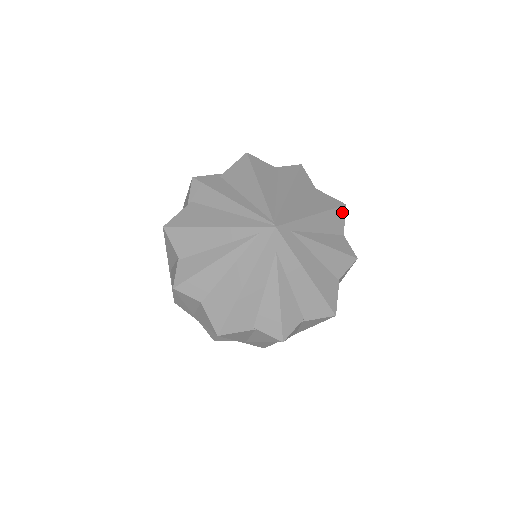
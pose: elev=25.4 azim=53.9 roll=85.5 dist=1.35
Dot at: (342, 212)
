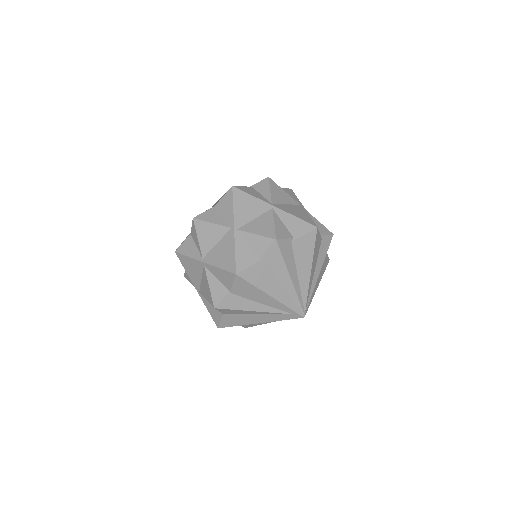
Dot at: occluded
